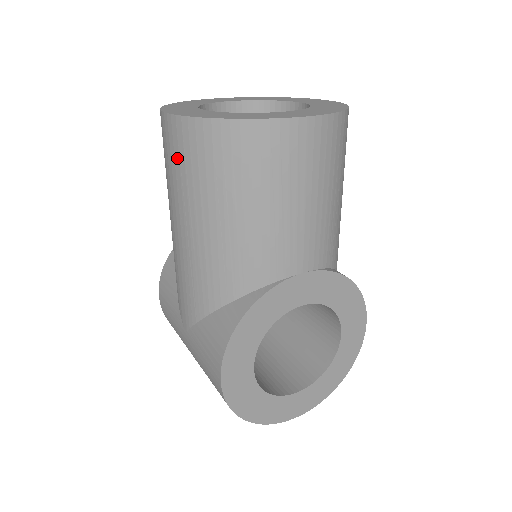
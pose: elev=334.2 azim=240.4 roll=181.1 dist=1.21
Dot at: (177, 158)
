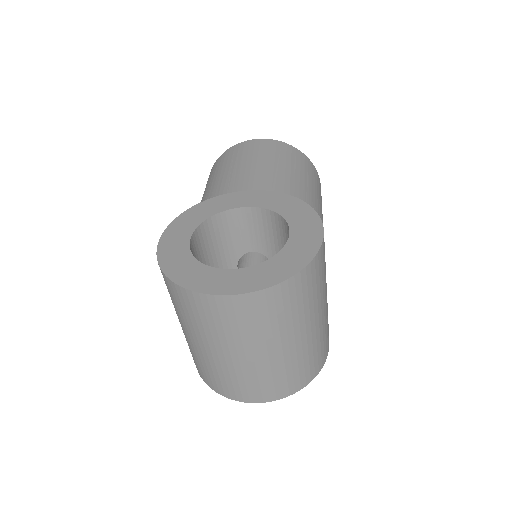
Dot at: occluded
